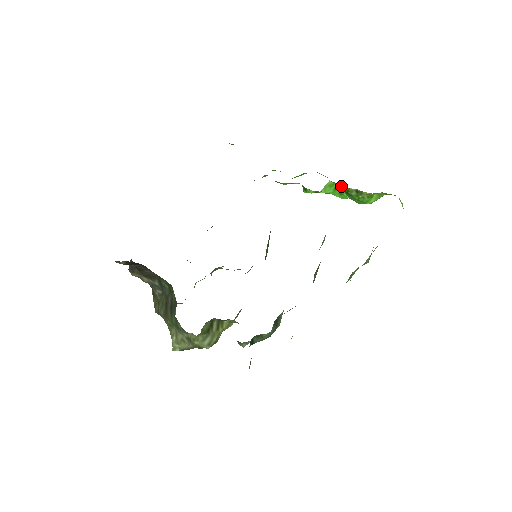
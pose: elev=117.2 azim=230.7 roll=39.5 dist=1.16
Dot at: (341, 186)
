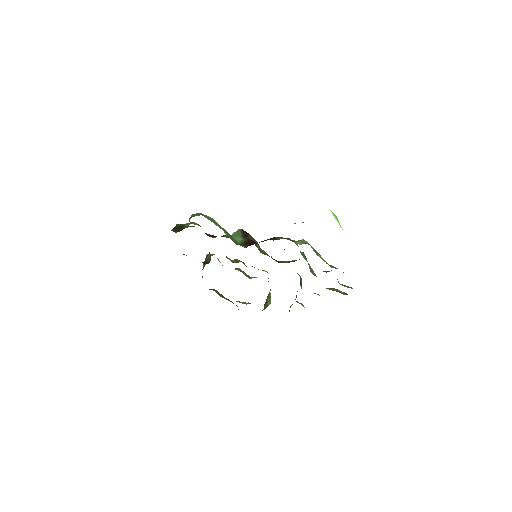
Dot at: occluded
